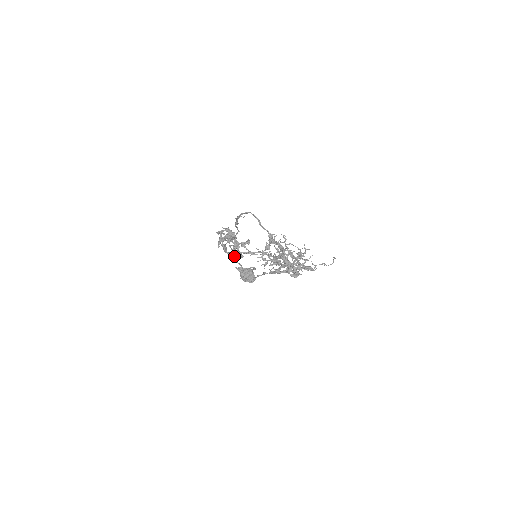
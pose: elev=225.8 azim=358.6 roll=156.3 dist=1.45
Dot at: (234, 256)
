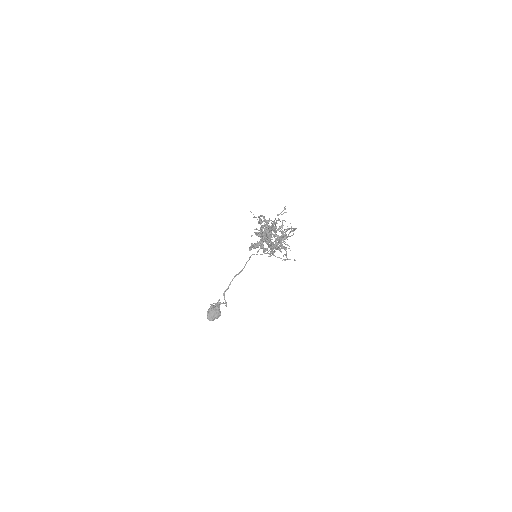
Dot at: (238, 274)
